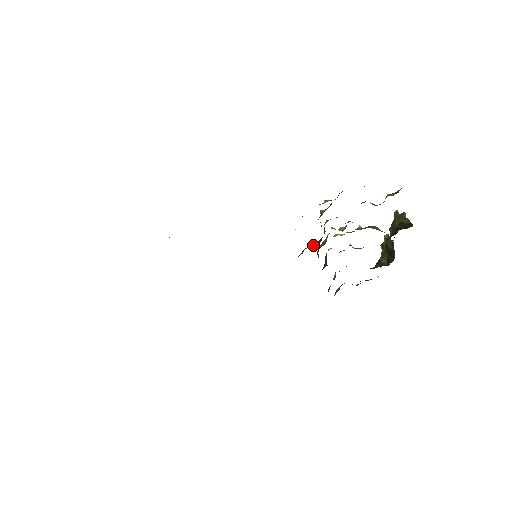
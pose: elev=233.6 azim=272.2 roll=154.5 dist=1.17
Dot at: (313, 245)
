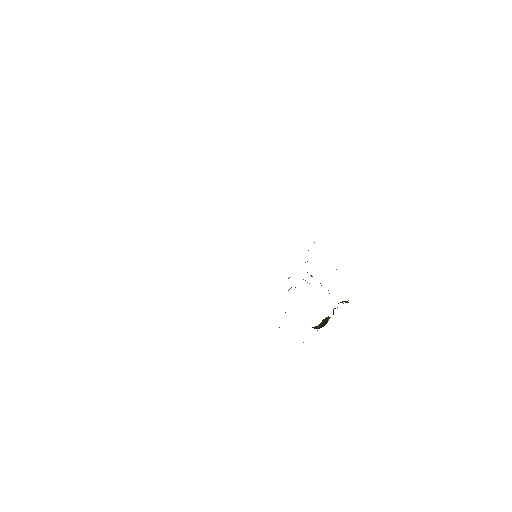
Dot at: occluded
